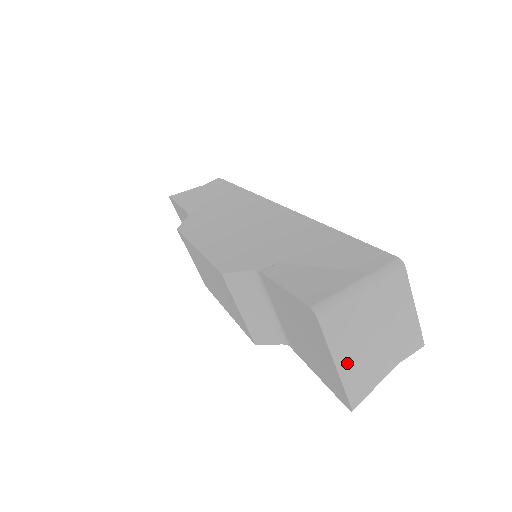
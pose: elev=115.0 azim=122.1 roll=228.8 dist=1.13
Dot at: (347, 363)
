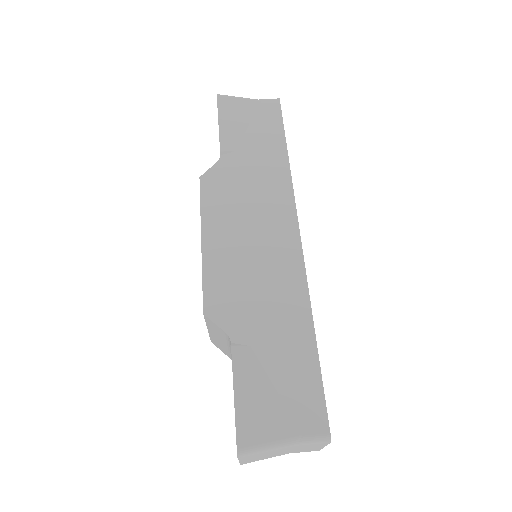
Dot at: occluded
